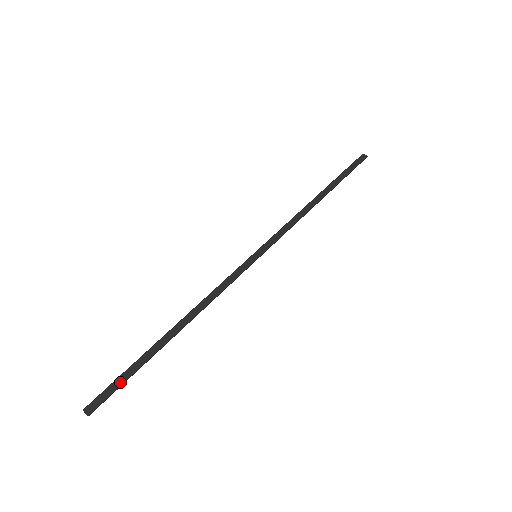
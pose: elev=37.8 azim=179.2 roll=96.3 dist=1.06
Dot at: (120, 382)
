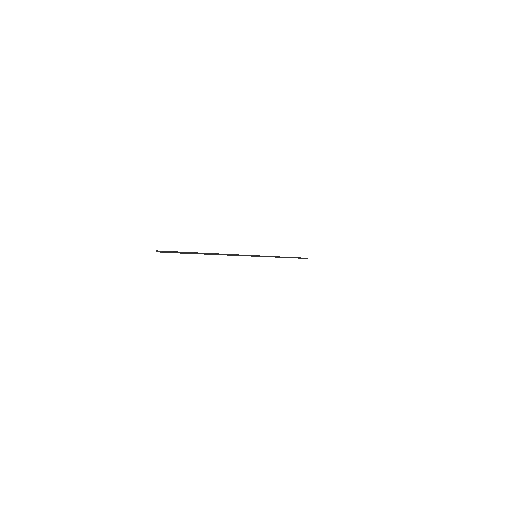
Dot at: (182, 252)
